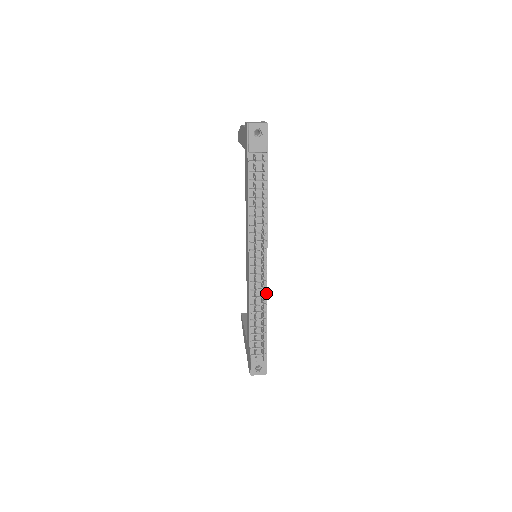
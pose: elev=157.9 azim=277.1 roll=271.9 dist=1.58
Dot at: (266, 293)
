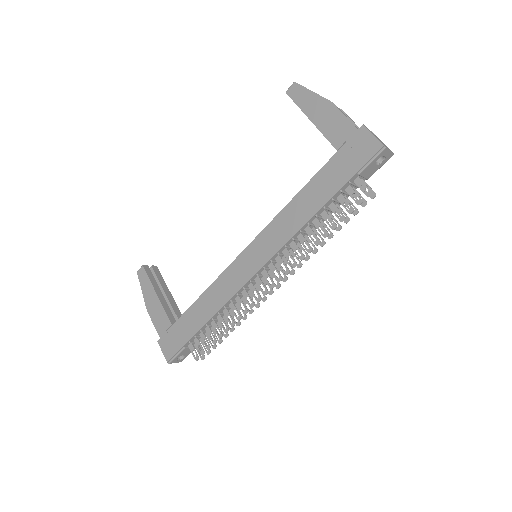
Dot at: occluded
